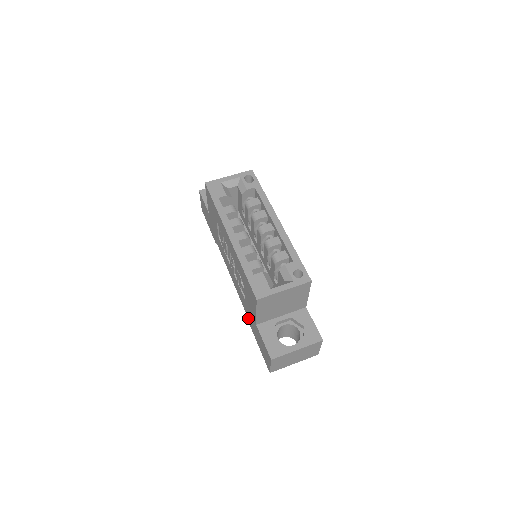
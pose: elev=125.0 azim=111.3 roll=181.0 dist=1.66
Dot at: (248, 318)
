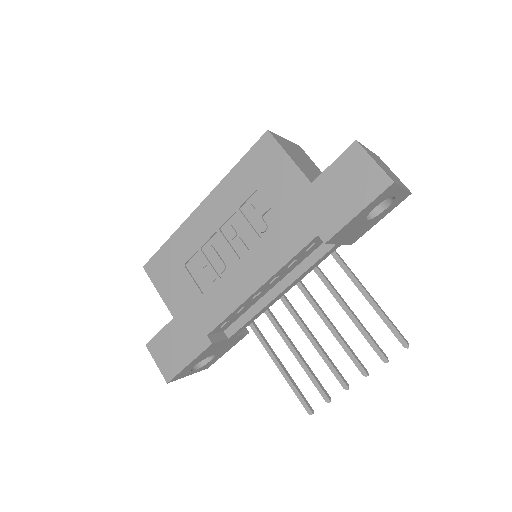
Dot at: (311, 237)
